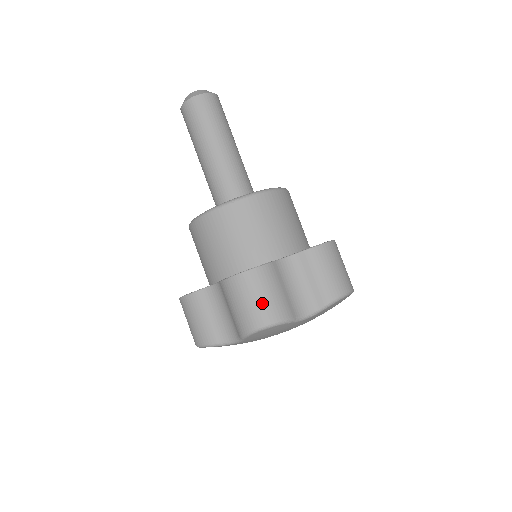
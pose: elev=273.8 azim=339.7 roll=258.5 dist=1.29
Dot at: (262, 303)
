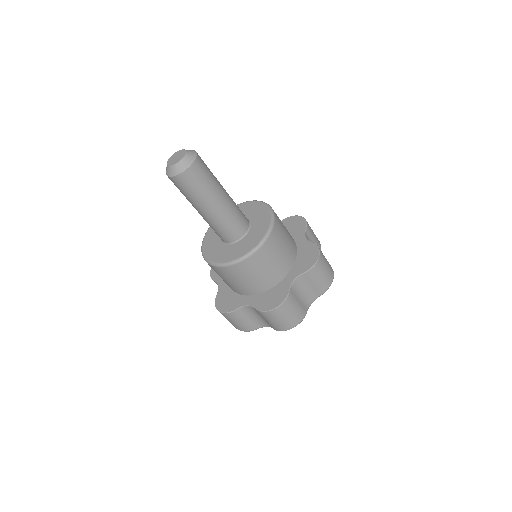
Dot at: (290, 318)
